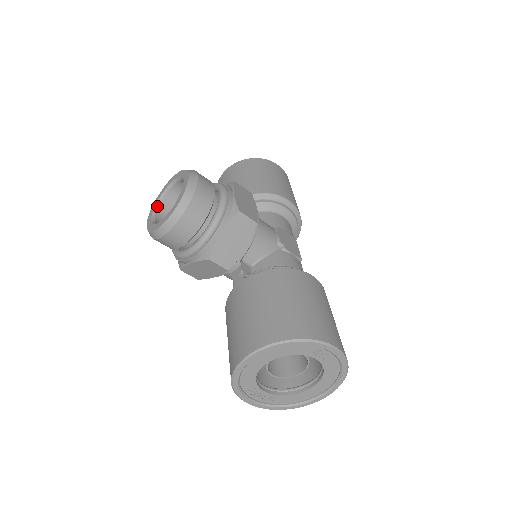
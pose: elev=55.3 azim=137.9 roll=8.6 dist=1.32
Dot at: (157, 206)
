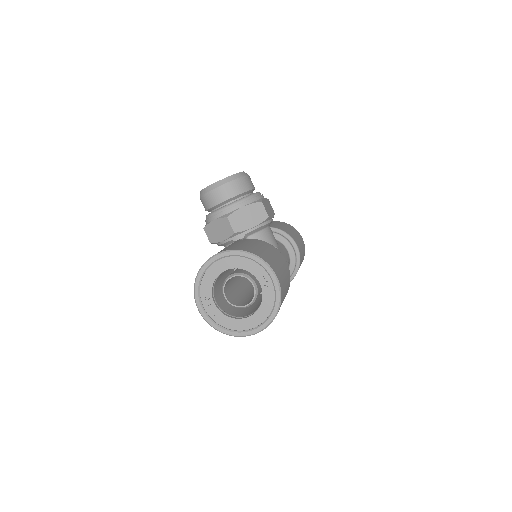
Dot at: occluded
